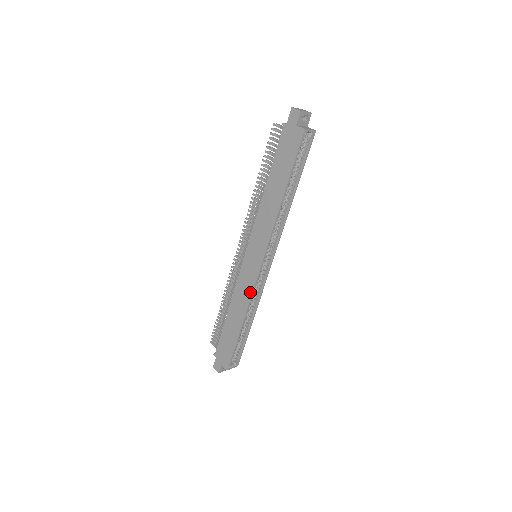
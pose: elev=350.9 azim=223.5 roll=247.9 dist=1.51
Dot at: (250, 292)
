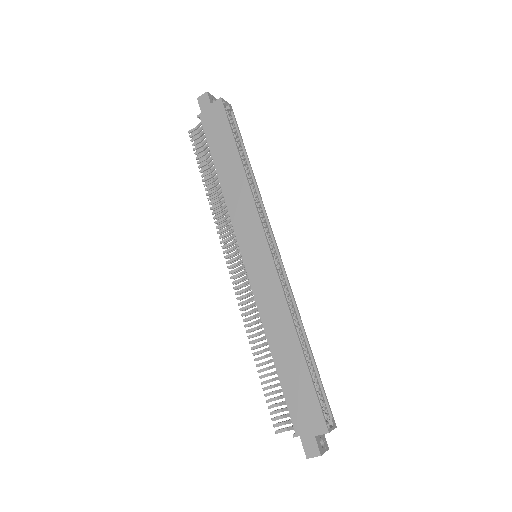
Dot at: (279, 291)
